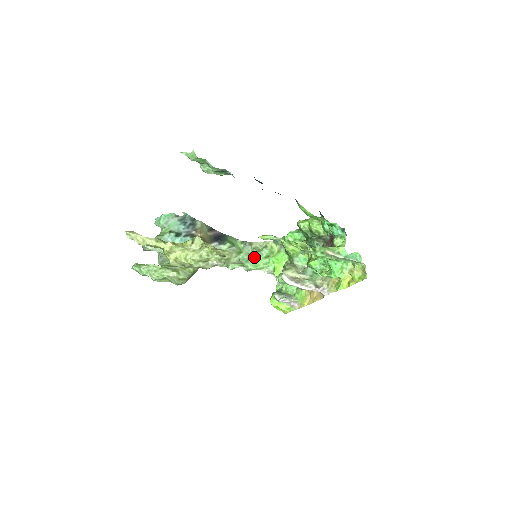
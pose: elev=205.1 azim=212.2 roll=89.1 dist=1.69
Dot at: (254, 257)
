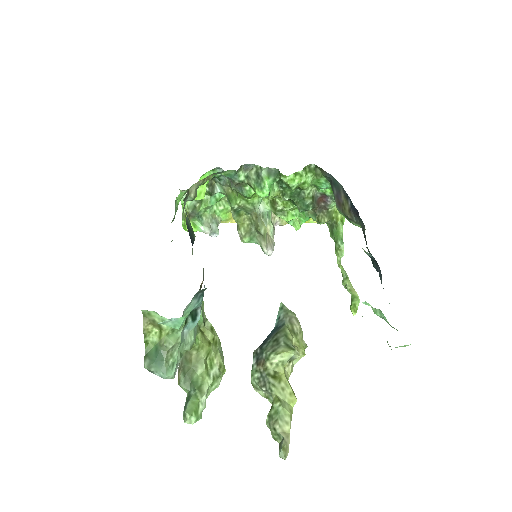
Dot at: occluded
